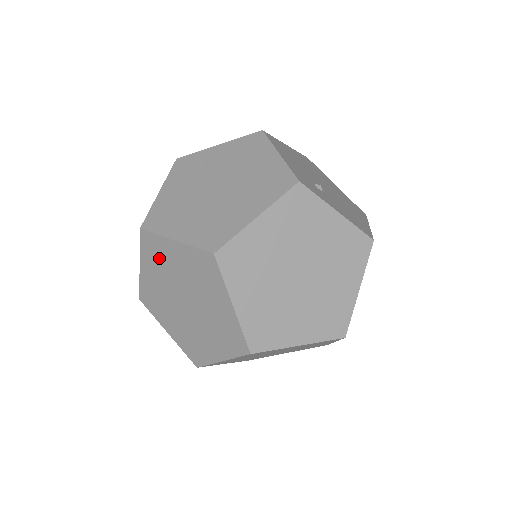
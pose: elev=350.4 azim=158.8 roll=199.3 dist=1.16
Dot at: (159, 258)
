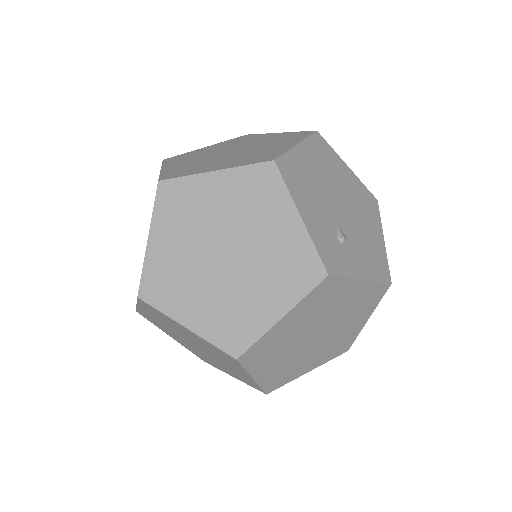
Dot at: (164, 319)
